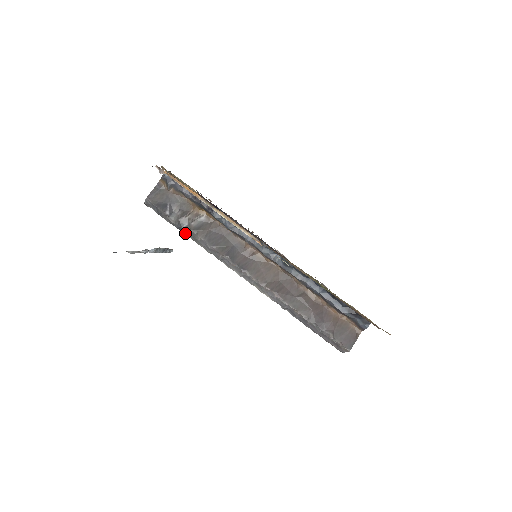
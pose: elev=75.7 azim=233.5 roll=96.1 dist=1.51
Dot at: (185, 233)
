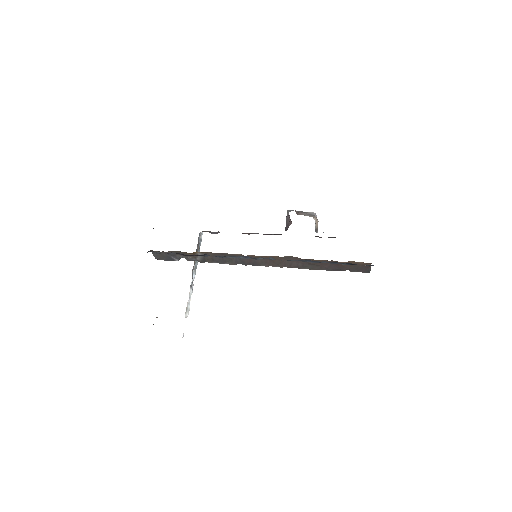
Dot at: occluded
